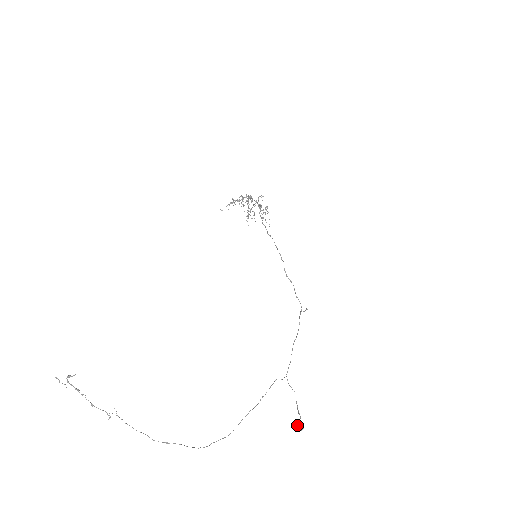
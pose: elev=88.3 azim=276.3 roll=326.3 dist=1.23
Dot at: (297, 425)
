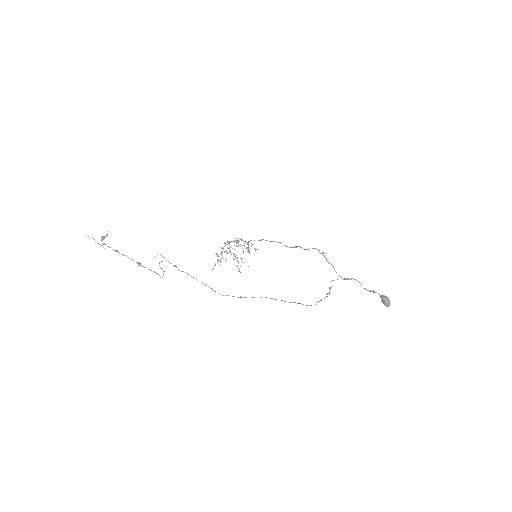
Dot at: (381, 301)
